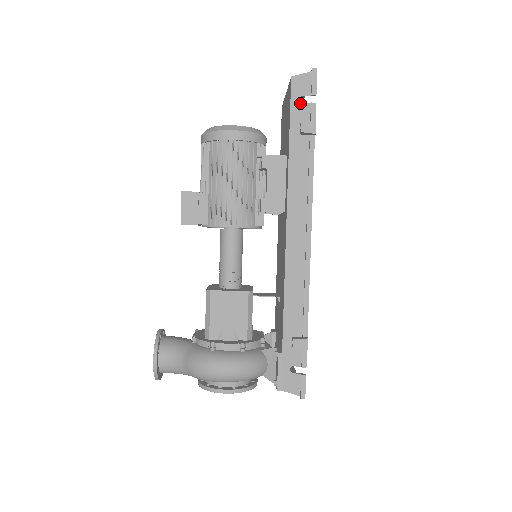
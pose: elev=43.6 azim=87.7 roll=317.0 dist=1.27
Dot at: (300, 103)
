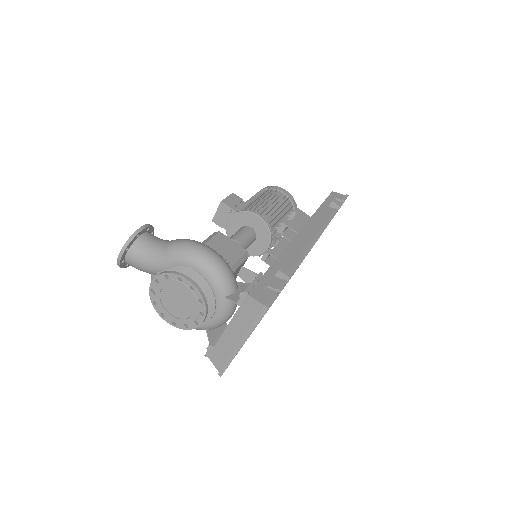
Dot at: occluded
